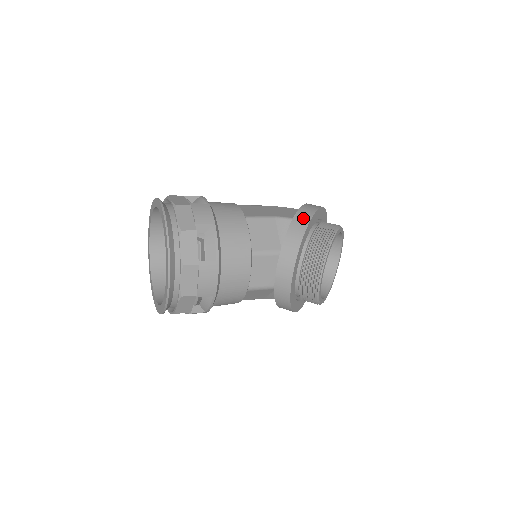
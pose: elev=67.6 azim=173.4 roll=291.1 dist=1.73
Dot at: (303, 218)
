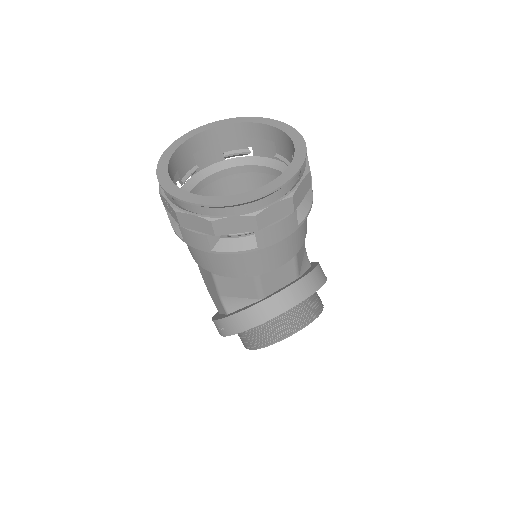
Dot at: occluded
